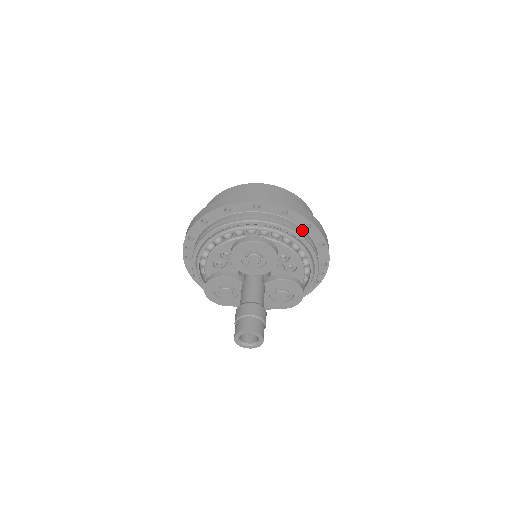
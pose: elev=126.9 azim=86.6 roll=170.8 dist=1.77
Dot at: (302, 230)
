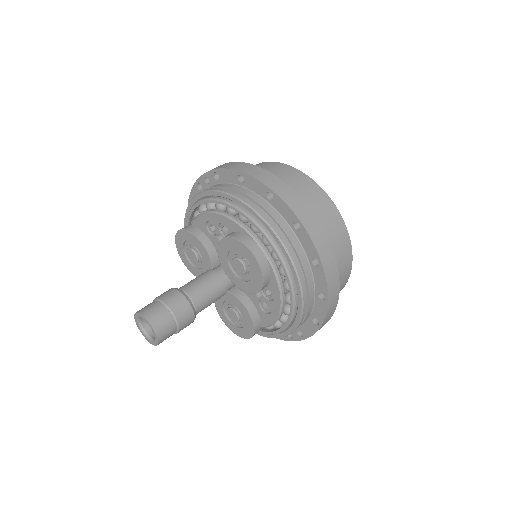
Dot at: (312, 293)
